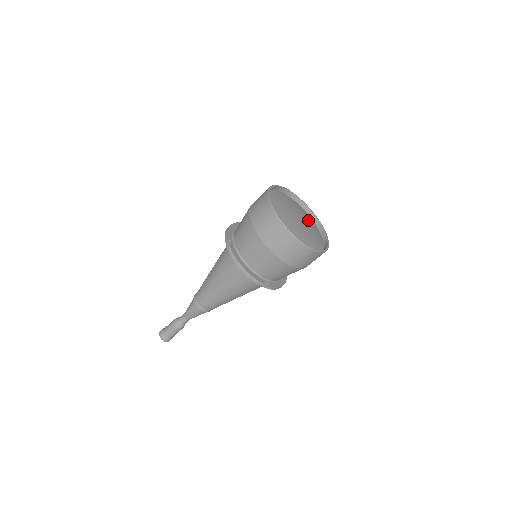
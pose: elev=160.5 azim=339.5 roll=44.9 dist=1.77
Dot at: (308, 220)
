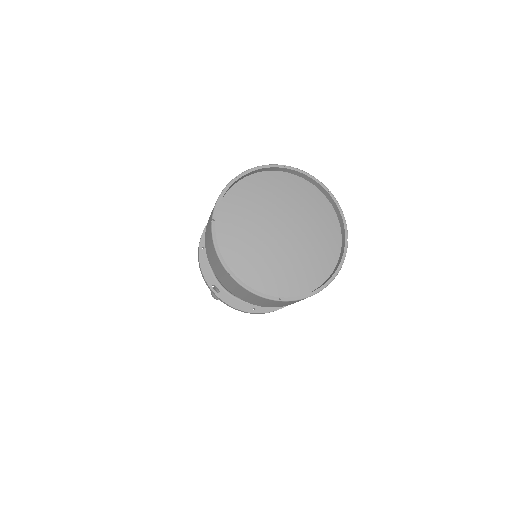
Dot at: (314, 248)
